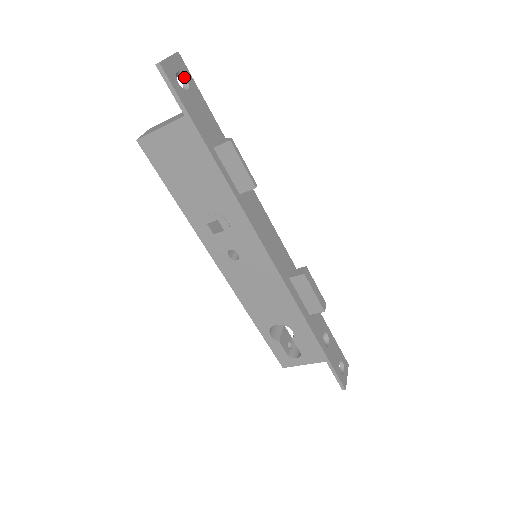
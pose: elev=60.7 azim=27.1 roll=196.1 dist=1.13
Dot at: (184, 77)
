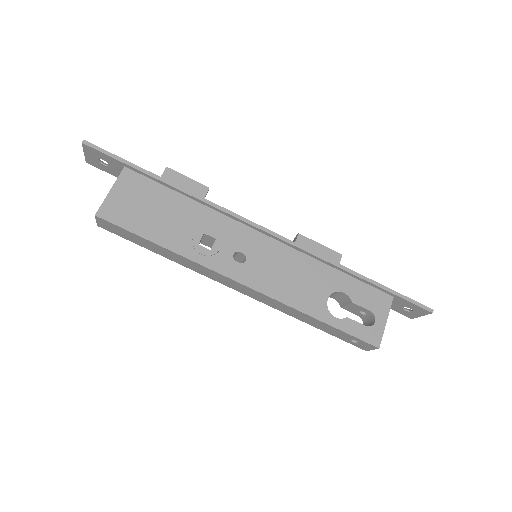
Dot at: (104, 163)
